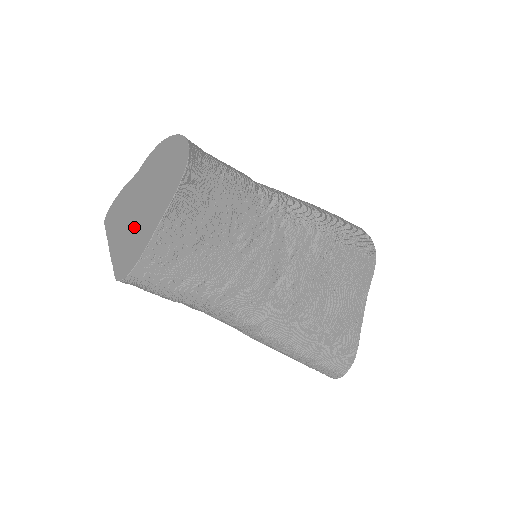
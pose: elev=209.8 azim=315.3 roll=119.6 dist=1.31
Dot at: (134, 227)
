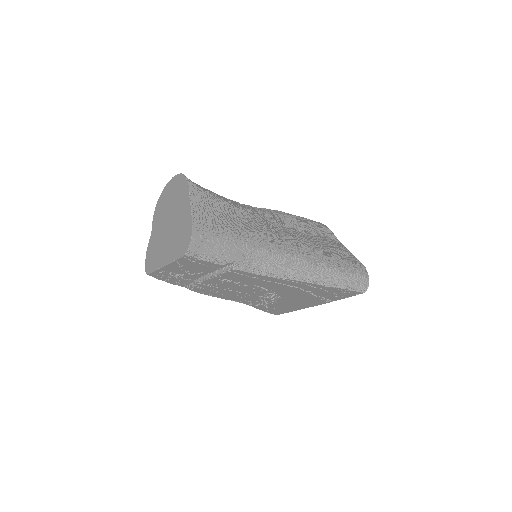
Dot at: (174, 232)
